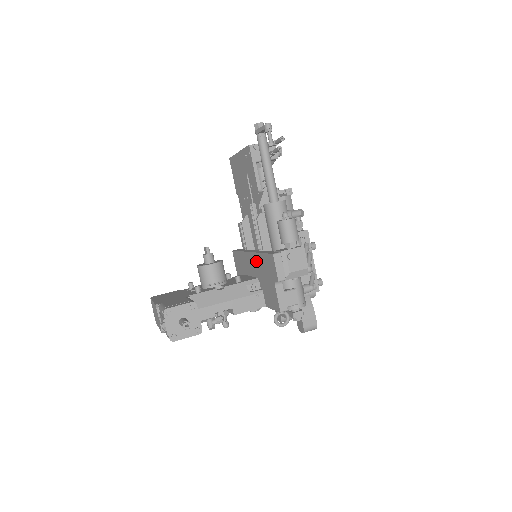
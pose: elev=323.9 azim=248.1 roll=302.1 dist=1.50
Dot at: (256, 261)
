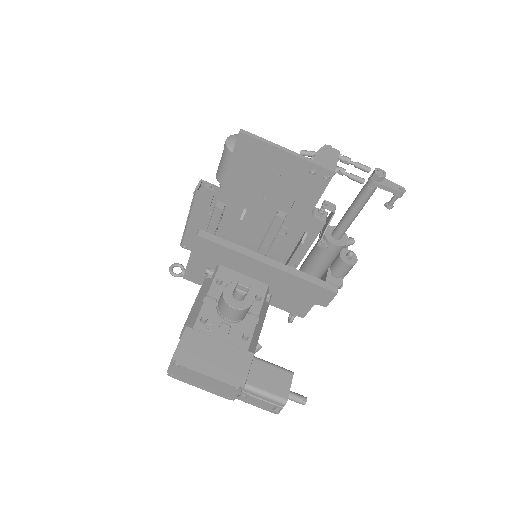
Dot at: (281, 277)
